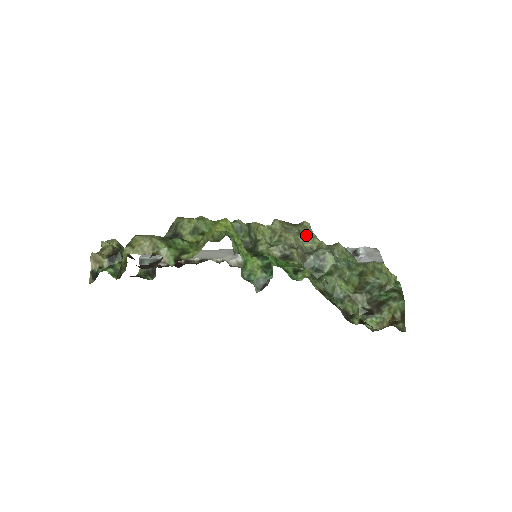
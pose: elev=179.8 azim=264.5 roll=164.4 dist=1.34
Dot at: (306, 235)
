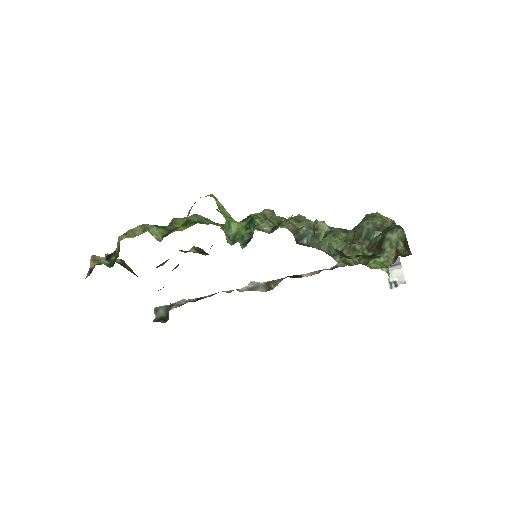
Dot at: (300, 220)
